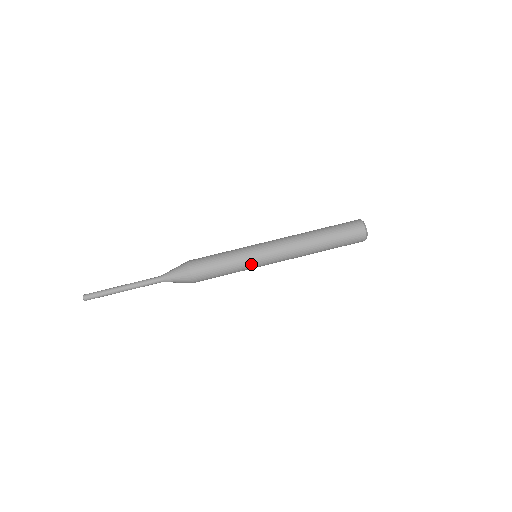
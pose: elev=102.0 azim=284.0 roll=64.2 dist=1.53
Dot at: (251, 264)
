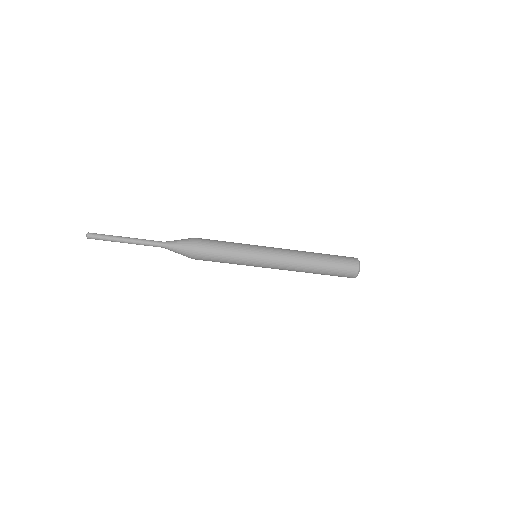
Dot at: occluded
